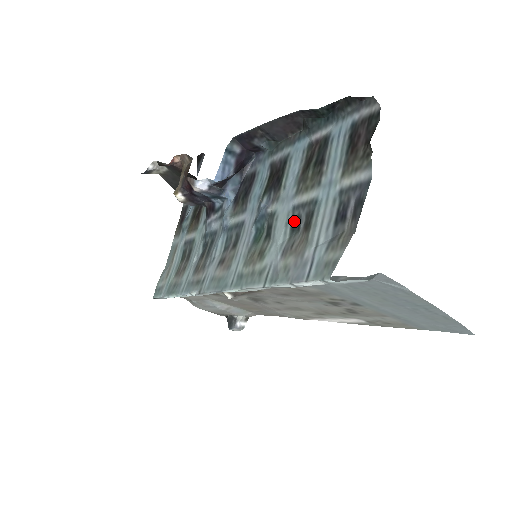
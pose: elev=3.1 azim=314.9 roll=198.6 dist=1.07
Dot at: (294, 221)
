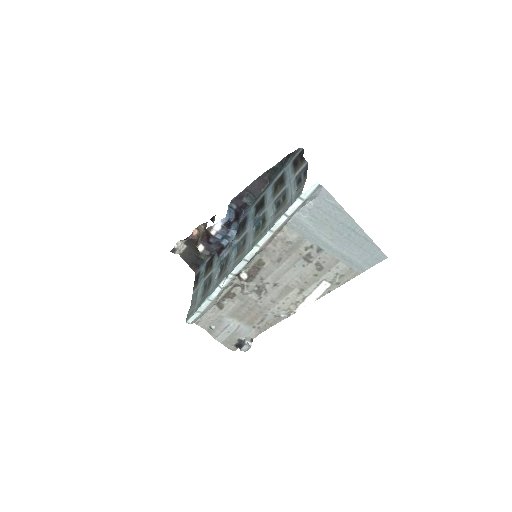
Dot at: (277, 204)
